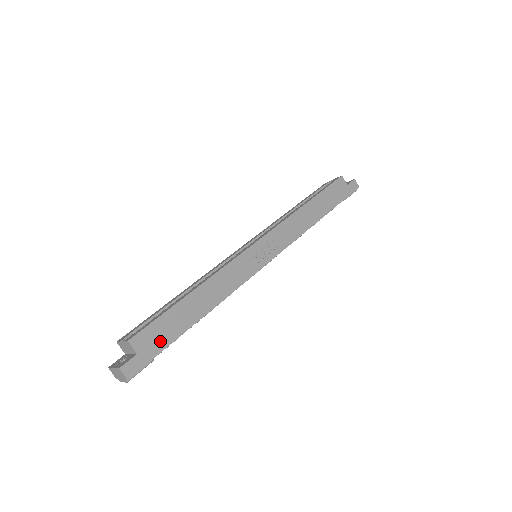
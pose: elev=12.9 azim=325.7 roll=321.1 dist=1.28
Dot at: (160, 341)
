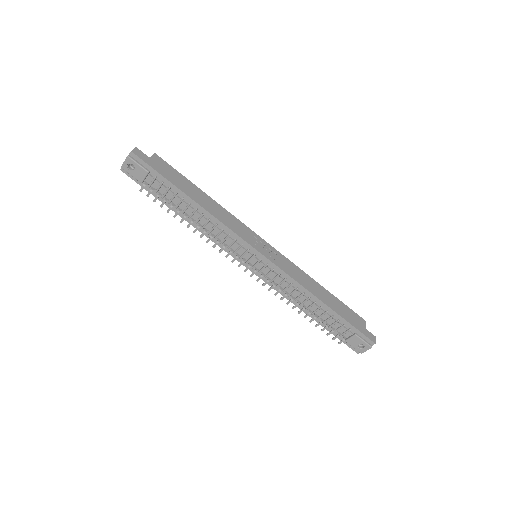
Dot at: (164, 172)
